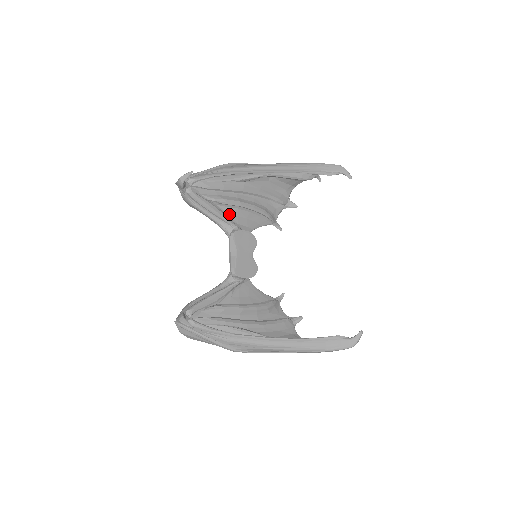
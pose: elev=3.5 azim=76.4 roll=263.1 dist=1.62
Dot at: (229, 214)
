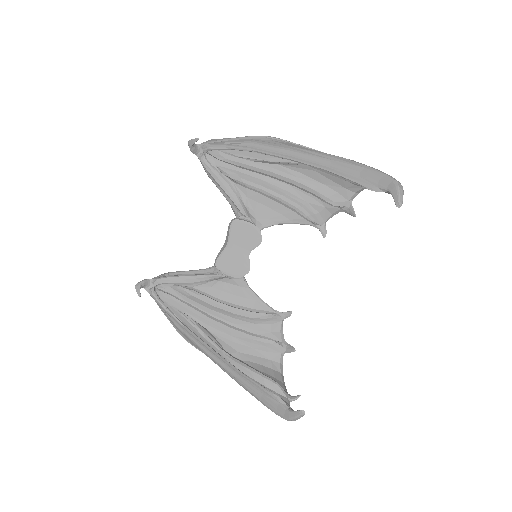
Dot at: (246, 197)
